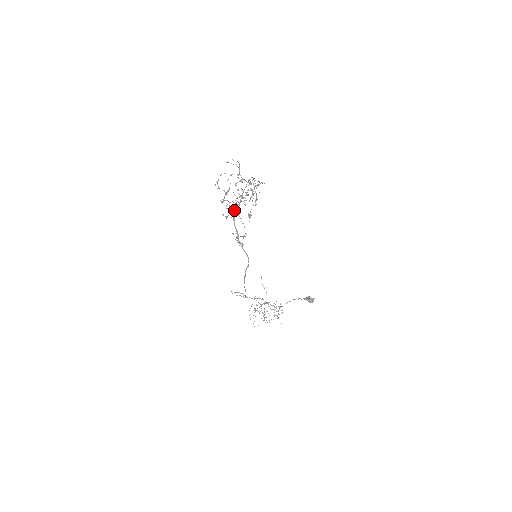
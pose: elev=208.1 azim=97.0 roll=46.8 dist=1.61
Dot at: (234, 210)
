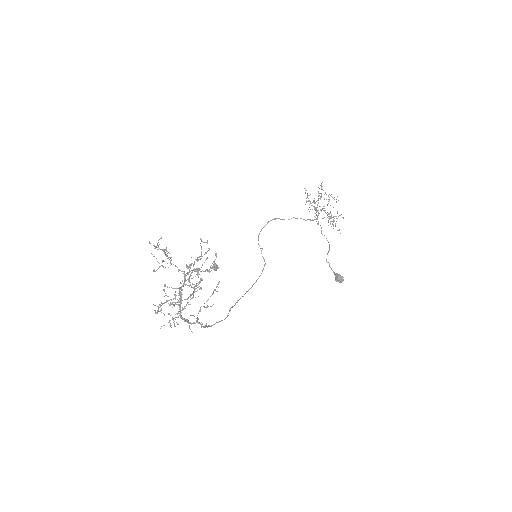
Dot at: occluded
